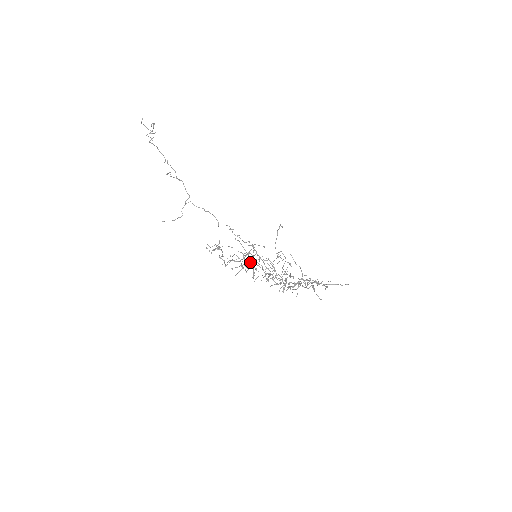
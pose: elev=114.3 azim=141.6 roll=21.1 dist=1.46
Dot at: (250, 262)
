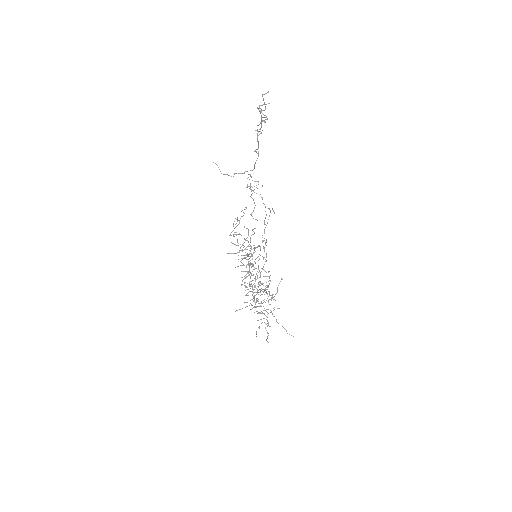
Dot at: (247, 256)
